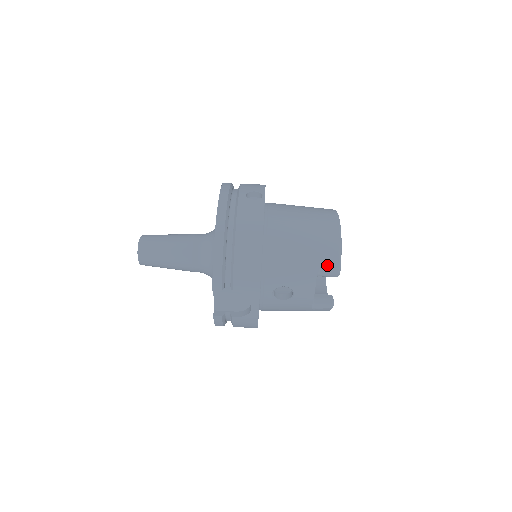
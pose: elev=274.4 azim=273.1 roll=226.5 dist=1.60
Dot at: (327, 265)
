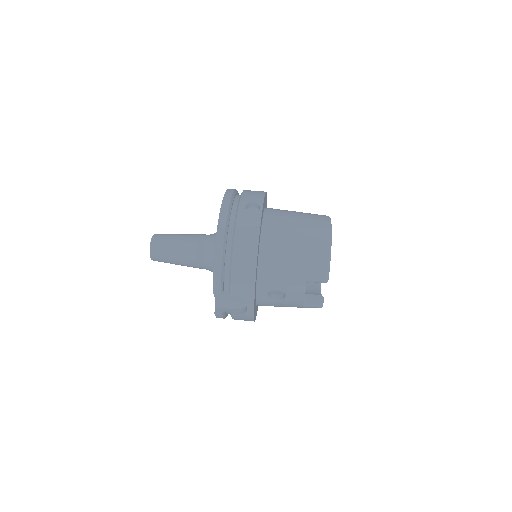
Dot at: (316, 273)
